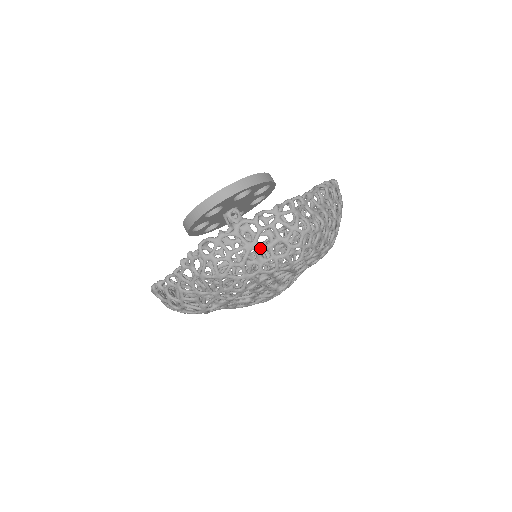
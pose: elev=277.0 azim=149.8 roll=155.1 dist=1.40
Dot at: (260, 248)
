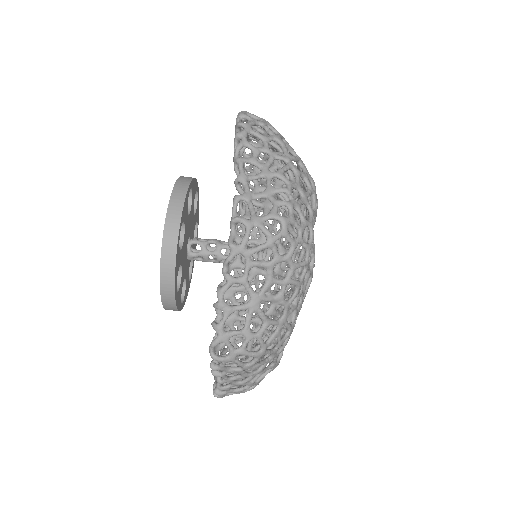
Dot at: (264, 294)
